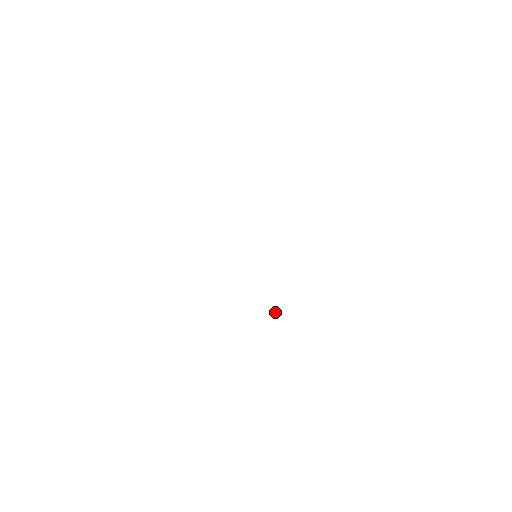
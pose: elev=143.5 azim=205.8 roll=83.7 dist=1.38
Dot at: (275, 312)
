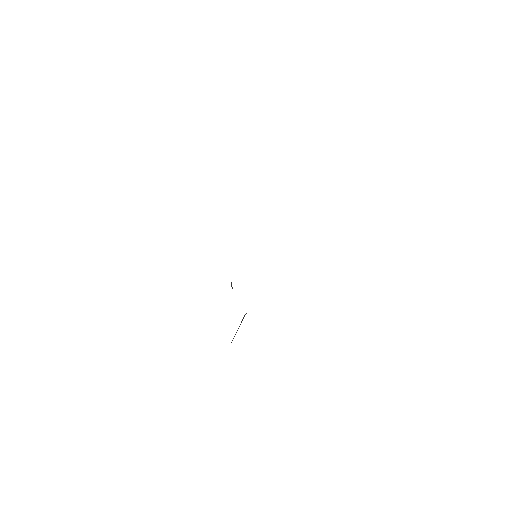
Dot at: (244, 316)
